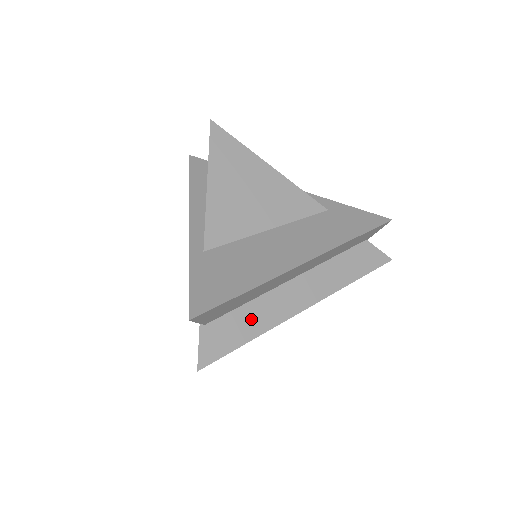
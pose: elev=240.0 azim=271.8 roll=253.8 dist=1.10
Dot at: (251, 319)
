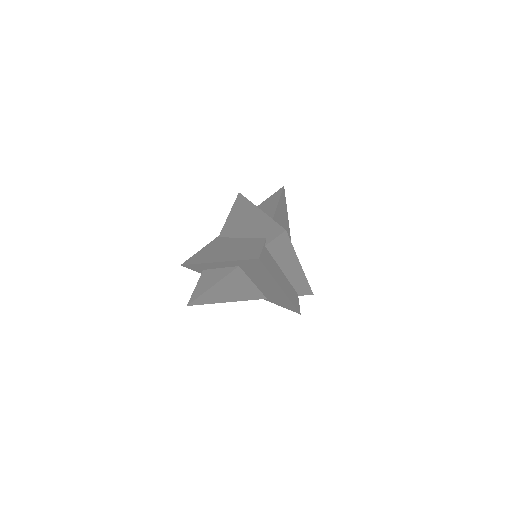
Dot at: (273, 267)
